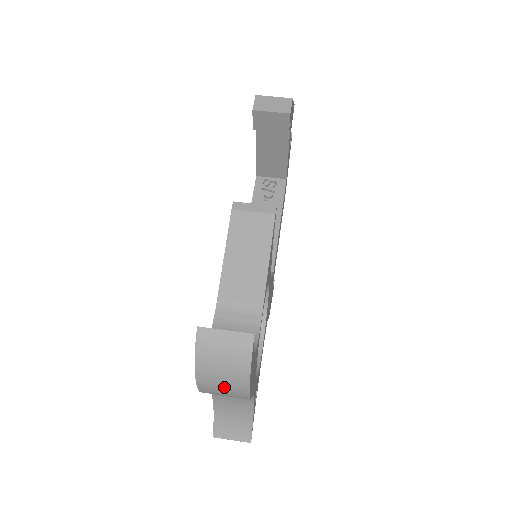
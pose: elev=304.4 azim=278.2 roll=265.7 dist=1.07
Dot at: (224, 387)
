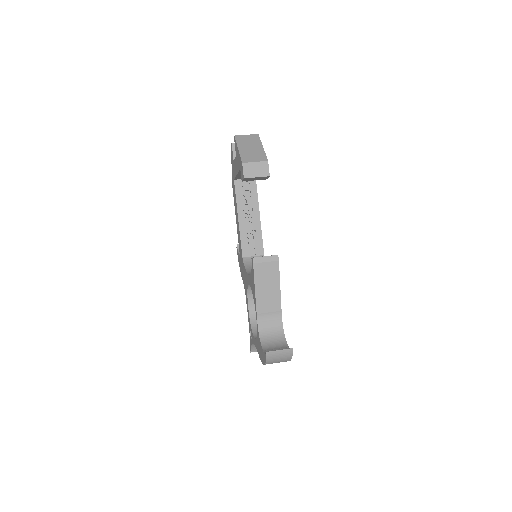
Dot at: occluded
